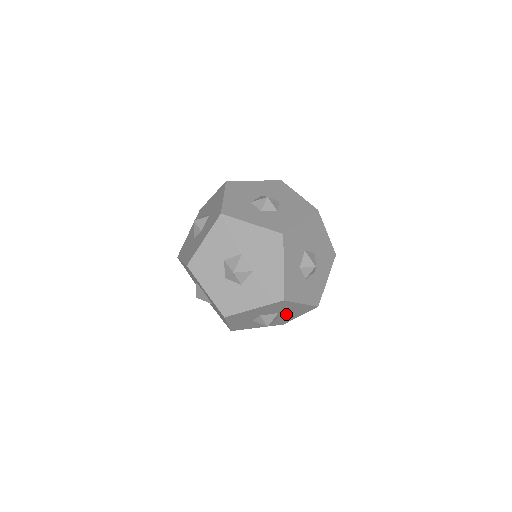
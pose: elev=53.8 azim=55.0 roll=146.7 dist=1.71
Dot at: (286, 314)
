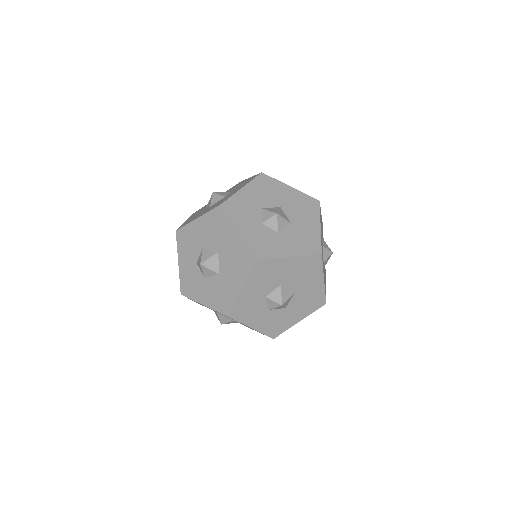
Dot at: occluded
